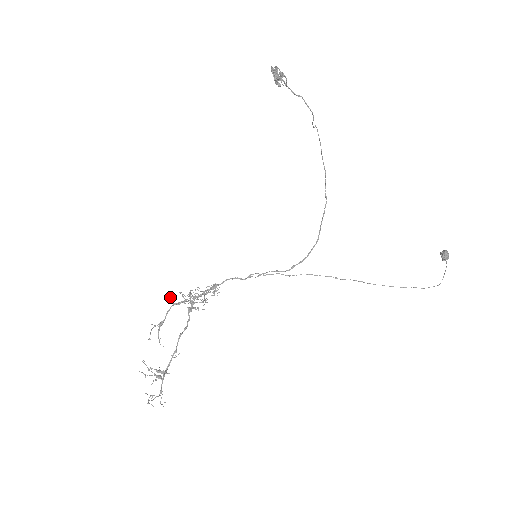
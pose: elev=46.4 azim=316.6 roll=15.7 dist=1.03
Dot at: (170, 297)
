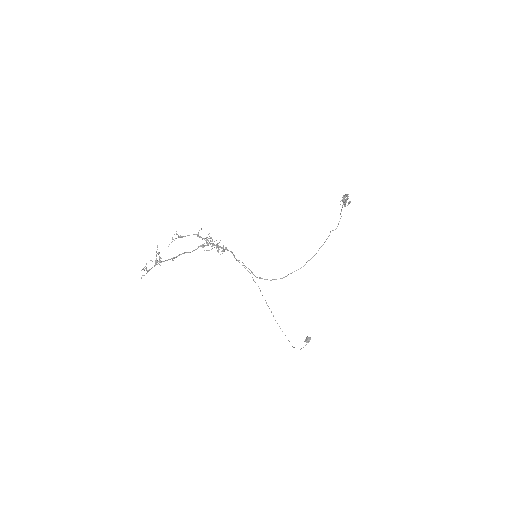
Dot at: (201, 229)
